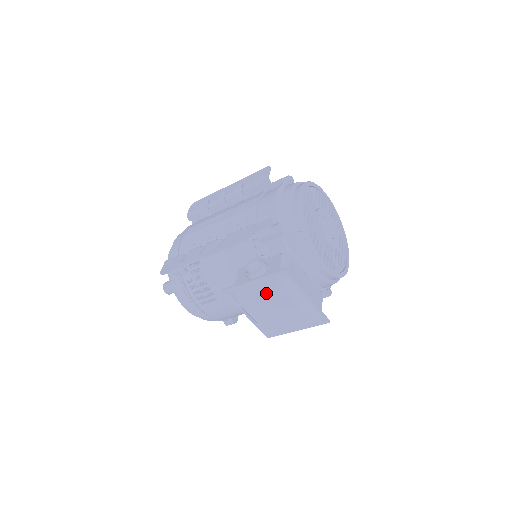
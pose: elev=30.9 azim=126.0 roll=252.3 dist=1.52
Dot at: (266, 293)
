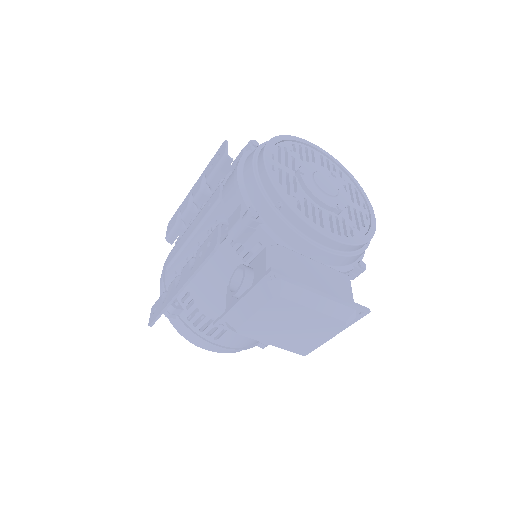
Dot at: (263, 310)
